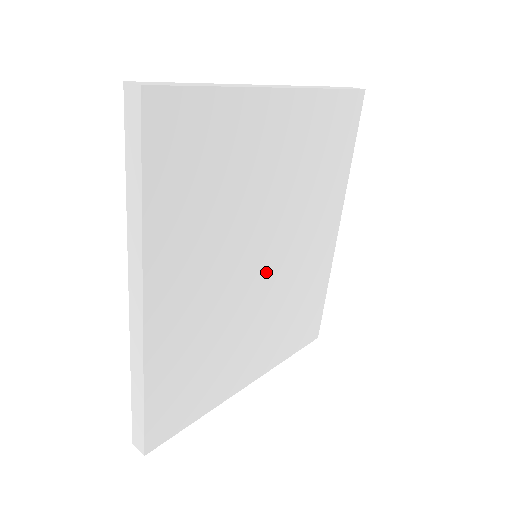
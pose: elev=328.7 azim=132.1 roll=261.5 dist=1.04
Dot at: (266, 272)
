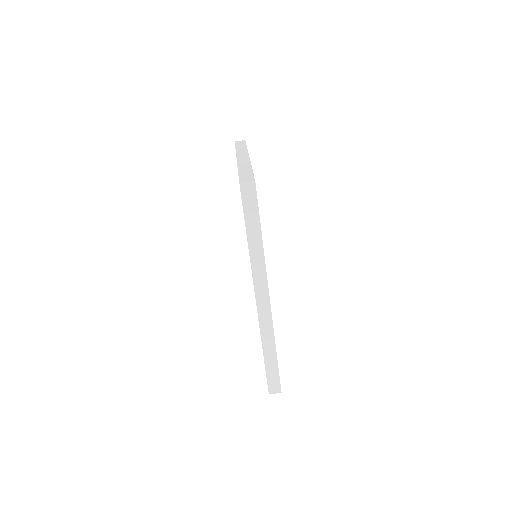
Dot at: occluded
